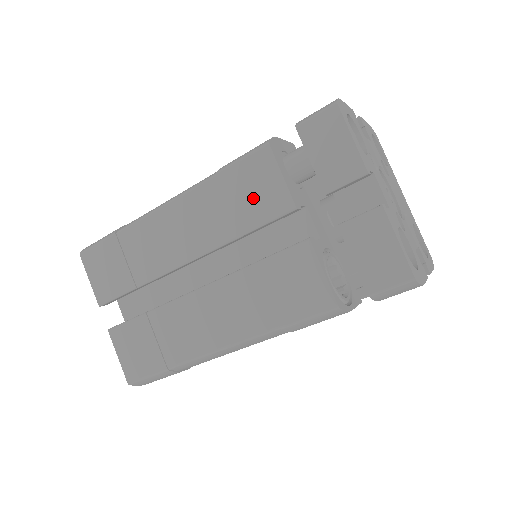
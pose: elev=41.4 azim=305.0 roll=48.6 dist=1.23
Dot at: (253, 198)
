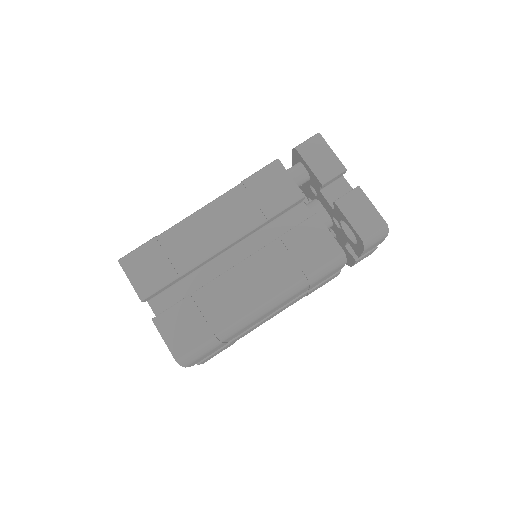
Dot at: (273, 194)
